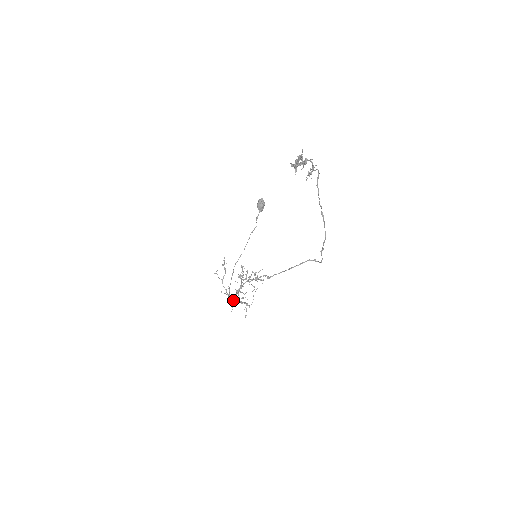
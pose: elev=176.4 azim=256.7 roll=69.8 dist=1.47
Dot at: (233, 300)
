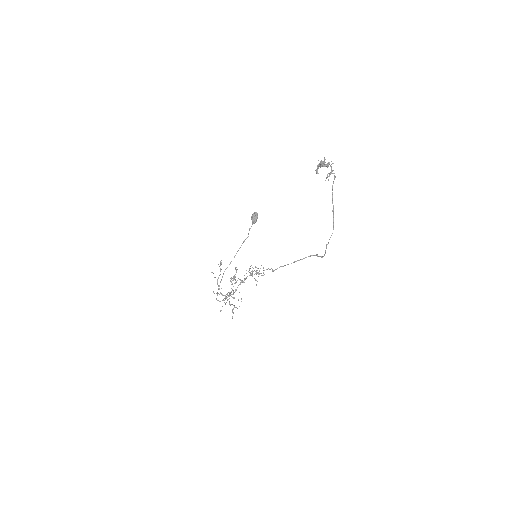
Dot at: occluded
